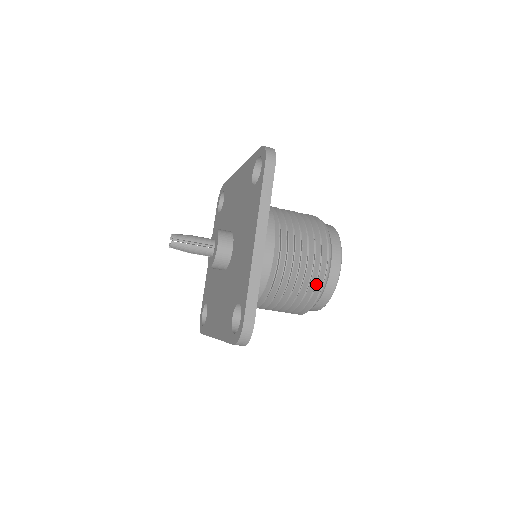
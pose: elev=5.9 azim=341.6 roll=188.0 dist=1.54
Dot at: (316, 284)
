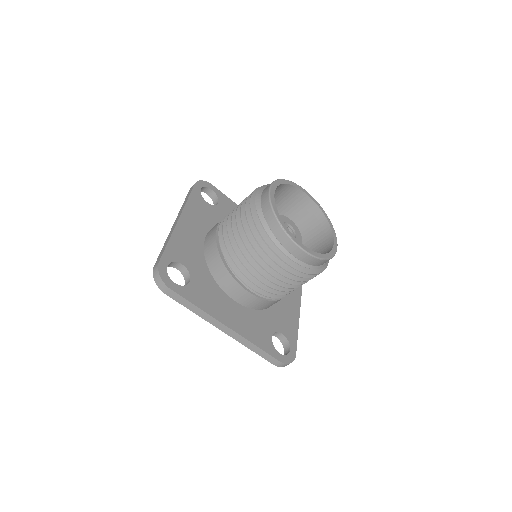
Dot at: occluded
